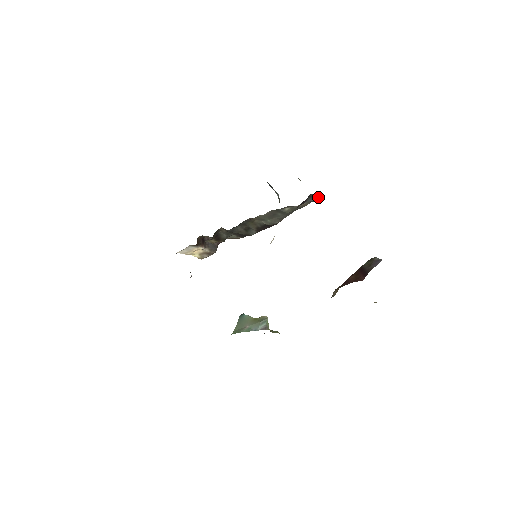
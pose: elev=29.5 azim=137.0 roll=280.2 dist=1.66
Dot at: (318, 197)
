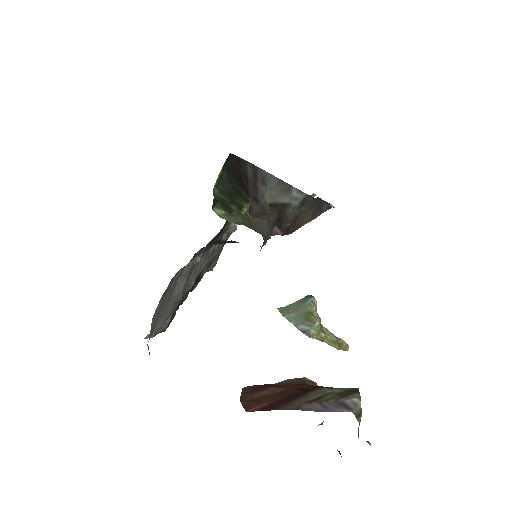
Dot at: occluded
